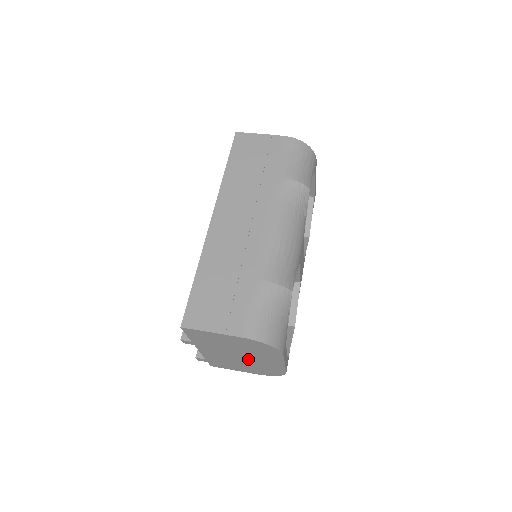
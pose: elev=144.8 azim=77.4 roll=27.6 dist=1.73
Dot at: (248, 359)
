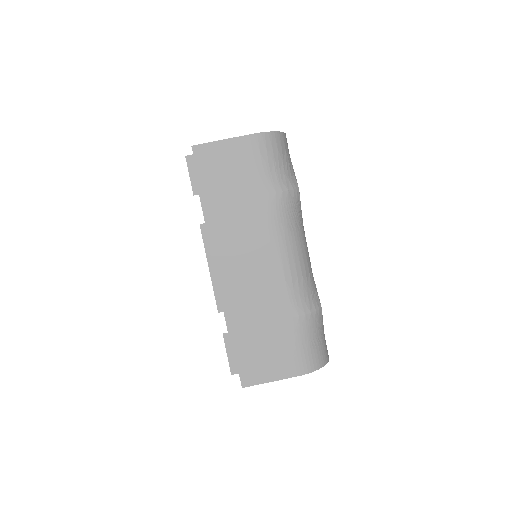
Dot at: occluded
